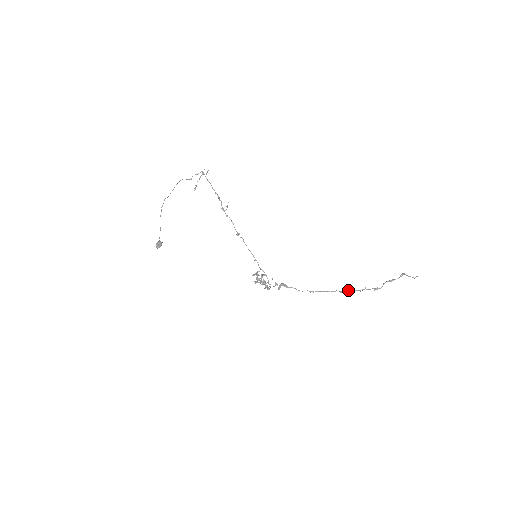
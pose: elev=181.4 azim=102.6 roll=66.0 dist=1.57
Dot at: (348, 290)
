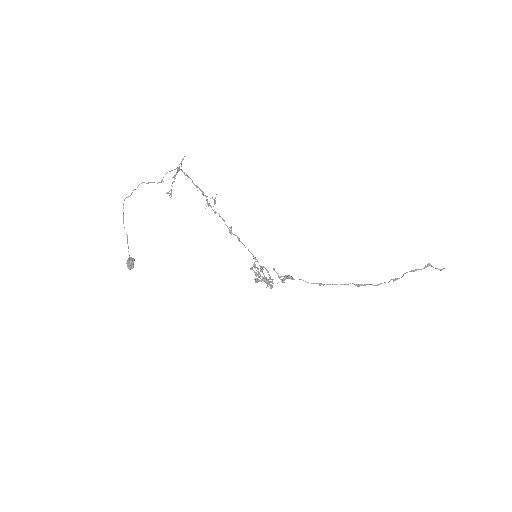
Dot at: (365, 285)
